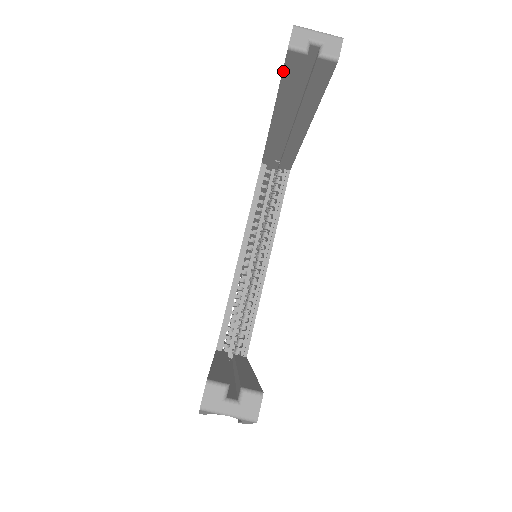
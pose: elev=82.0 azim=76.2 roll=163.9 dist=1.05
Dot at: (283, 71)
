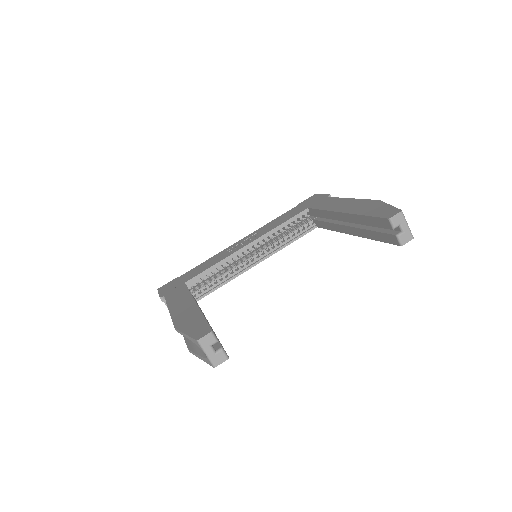
Dot at: (375, 217)
